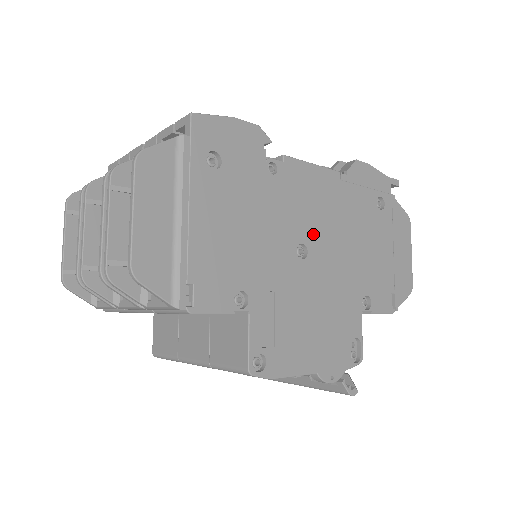
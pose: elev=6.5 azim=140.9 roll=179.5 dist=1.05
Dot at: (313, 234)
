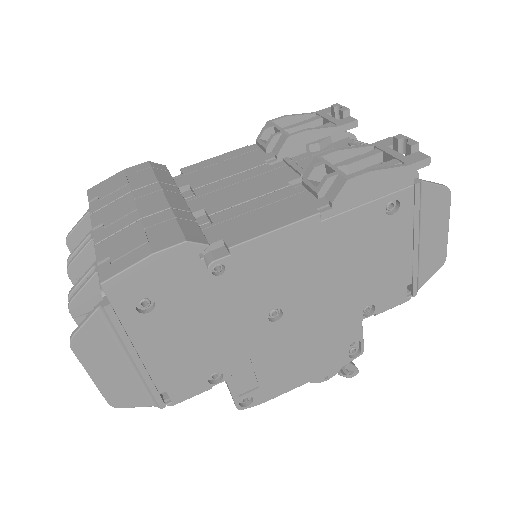
Dot at: (287, 294)
